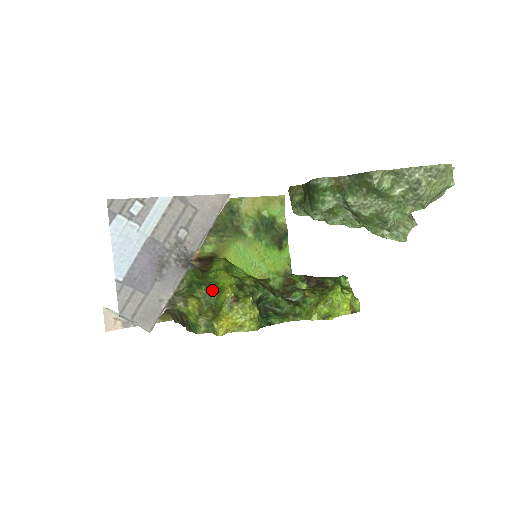
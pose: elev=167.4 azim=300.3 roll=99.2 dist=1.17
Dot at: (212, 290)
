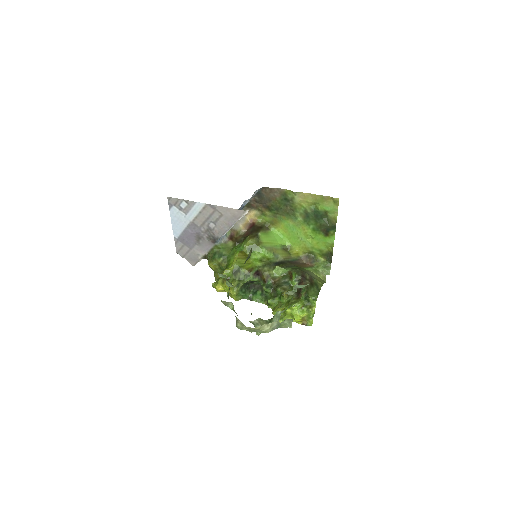
Dot at: (225, 263)
